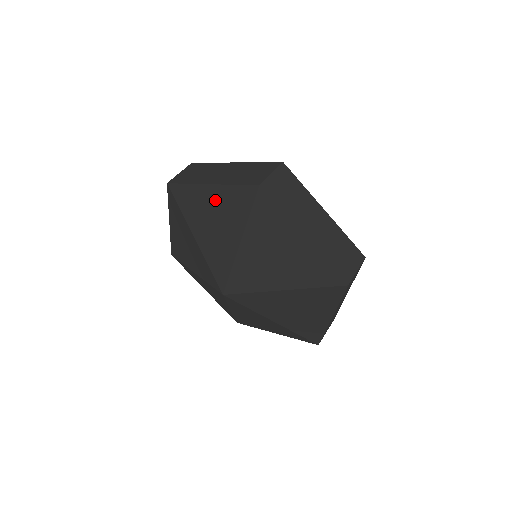
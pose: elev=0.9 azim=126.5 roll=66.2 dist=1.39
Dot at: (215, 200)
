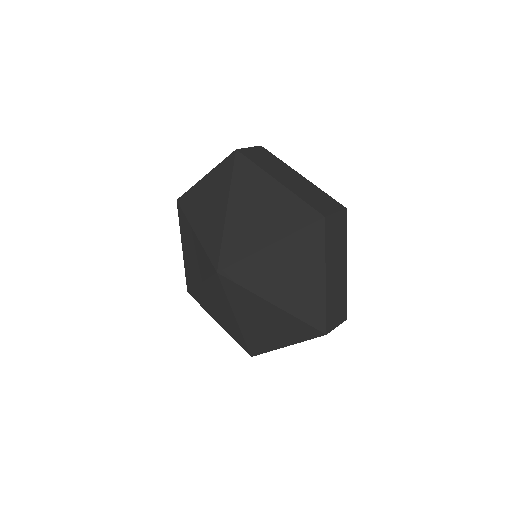
Dot at: (208, 186)
